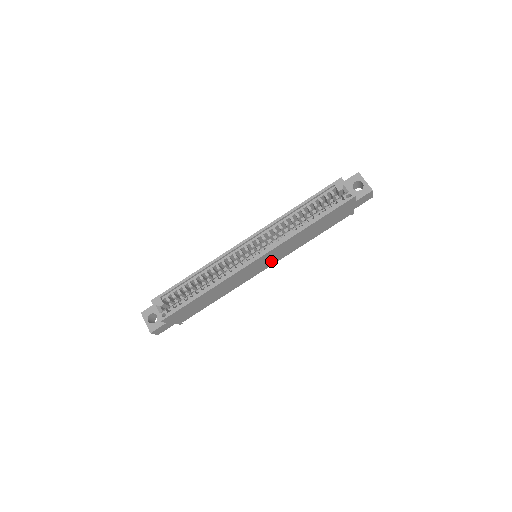
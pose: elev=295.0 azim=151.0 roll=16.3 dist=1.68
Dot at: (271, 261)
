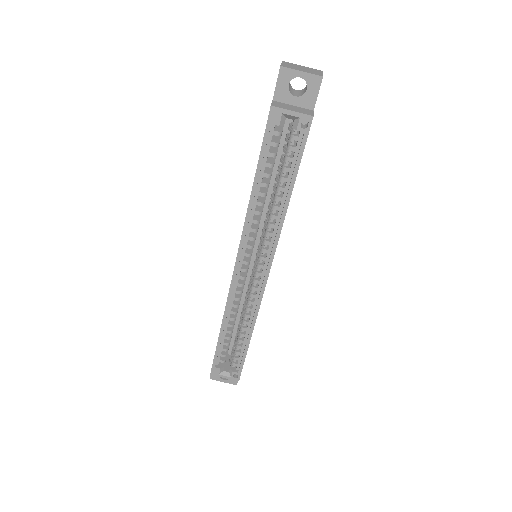
Dot at: occluded
